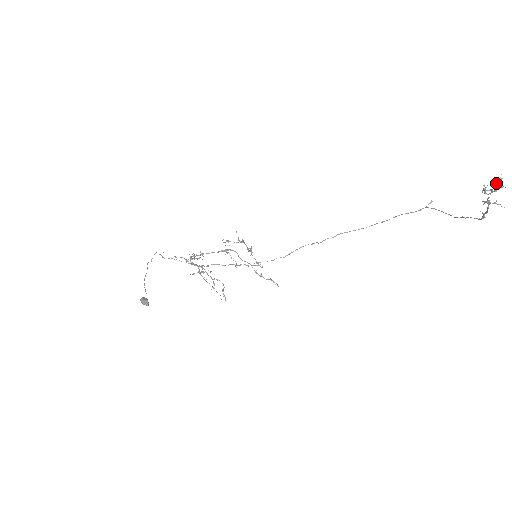
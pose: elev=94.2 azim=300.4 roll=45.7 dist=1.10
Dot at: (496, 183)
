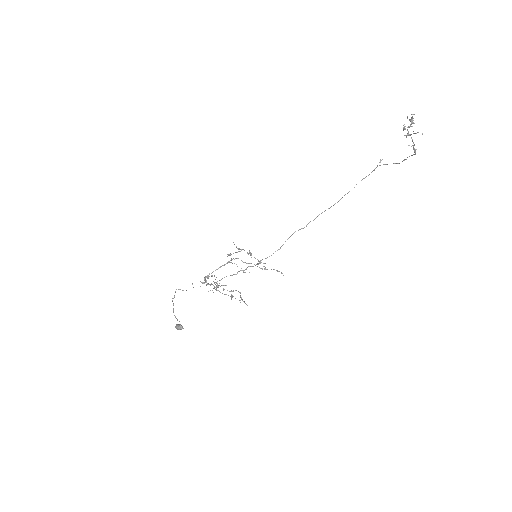
Dot at: occluded
